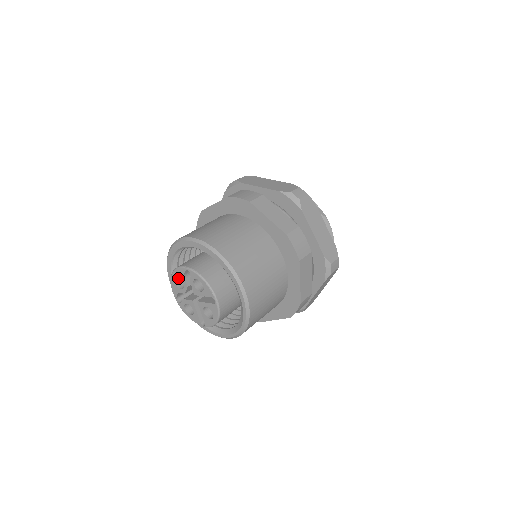
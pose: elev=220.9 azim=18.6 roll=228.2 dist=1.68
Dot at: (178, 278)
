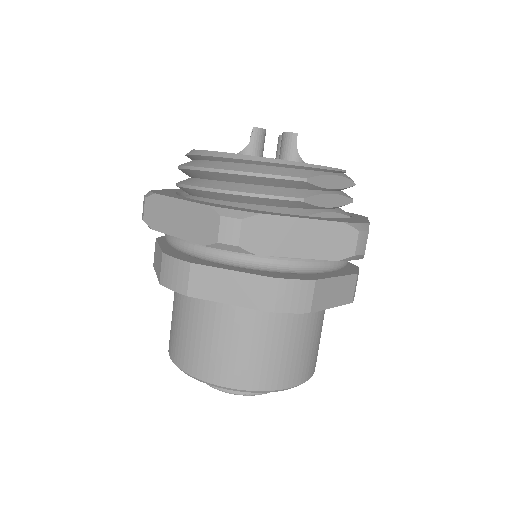
Dot at: occluded
